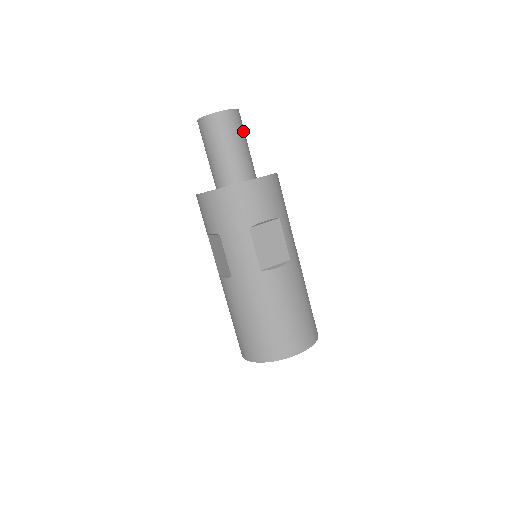
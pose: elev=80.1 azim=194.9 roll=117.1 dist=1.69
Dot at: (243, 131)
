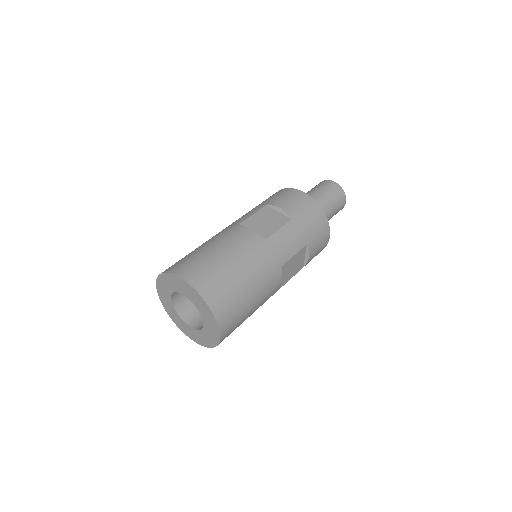
Dot at: (334, 199)
